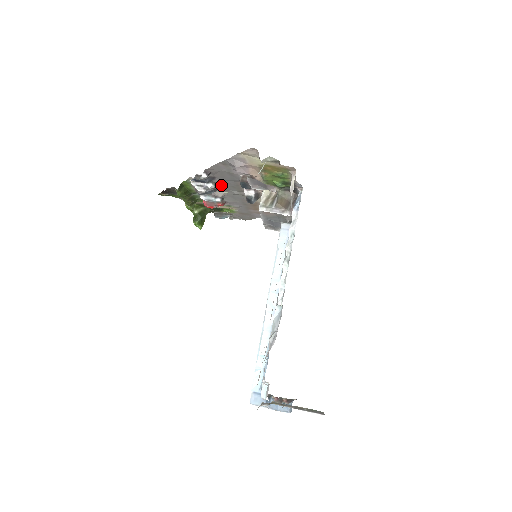
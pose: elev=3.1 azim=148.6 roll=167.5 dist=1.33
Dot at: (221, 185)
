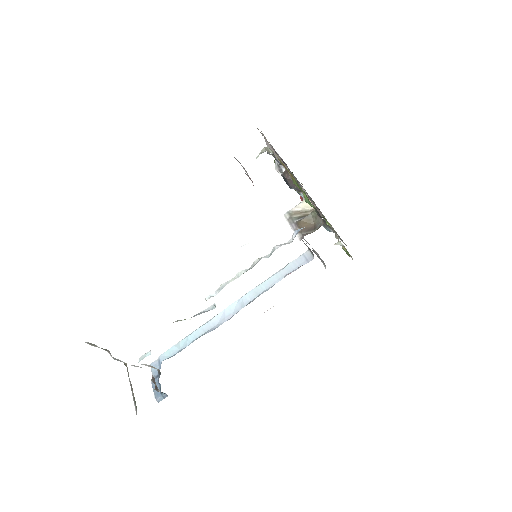
Dot at: occluded
